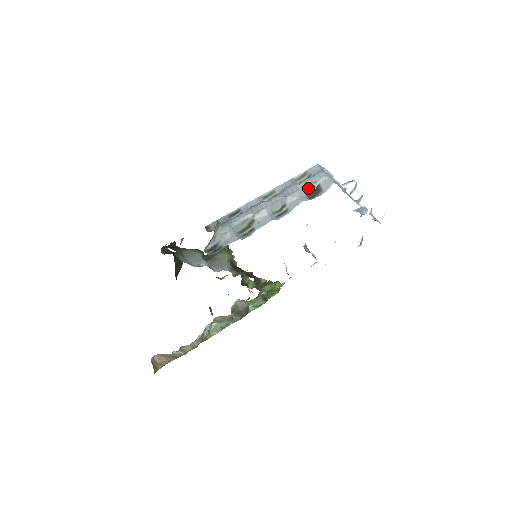
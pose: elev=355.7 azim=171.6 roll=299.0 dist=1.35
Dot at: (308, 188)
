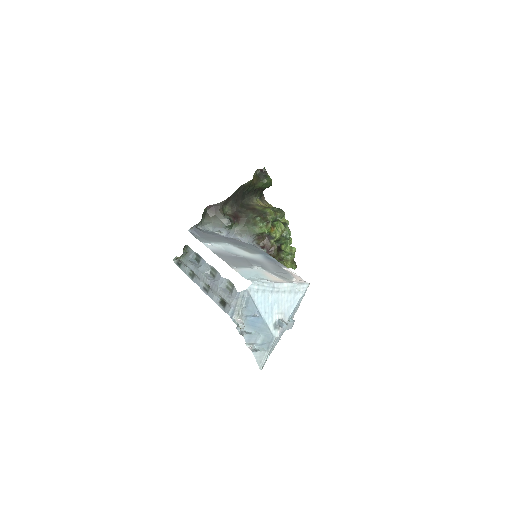
Dot at: (222, 297)
